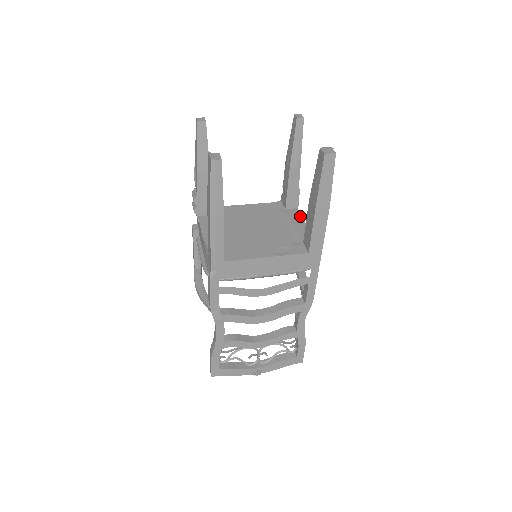
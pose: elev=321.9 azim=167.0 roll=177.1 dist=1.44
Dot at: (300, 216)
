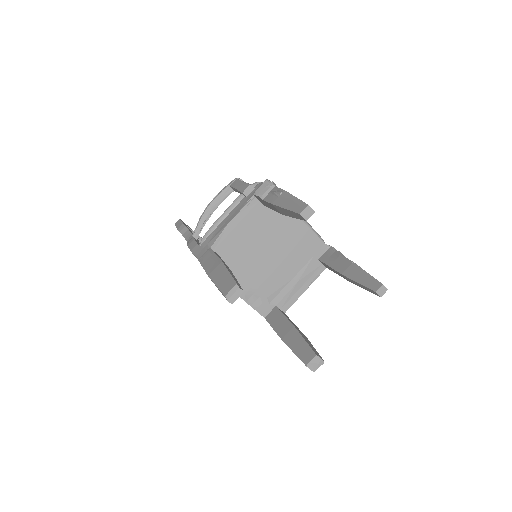
Dot at: (315, 278)
